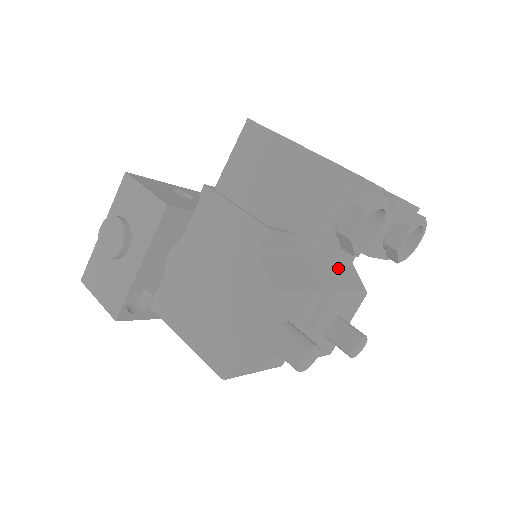
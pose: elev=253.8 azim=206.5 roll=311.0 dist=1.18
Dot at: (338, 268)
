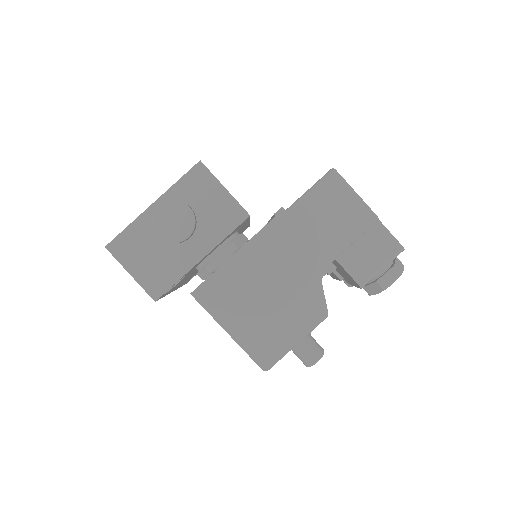
Dot at: occluded
